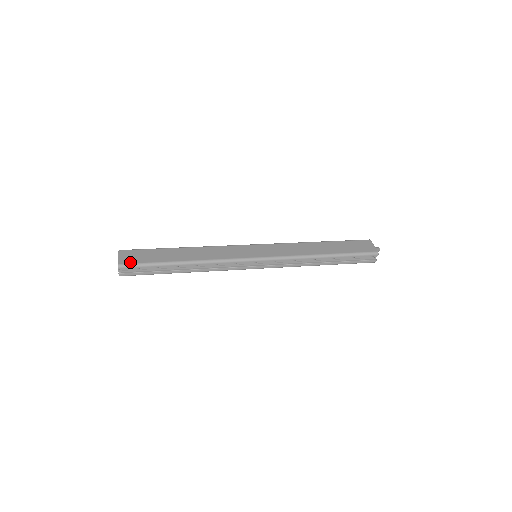
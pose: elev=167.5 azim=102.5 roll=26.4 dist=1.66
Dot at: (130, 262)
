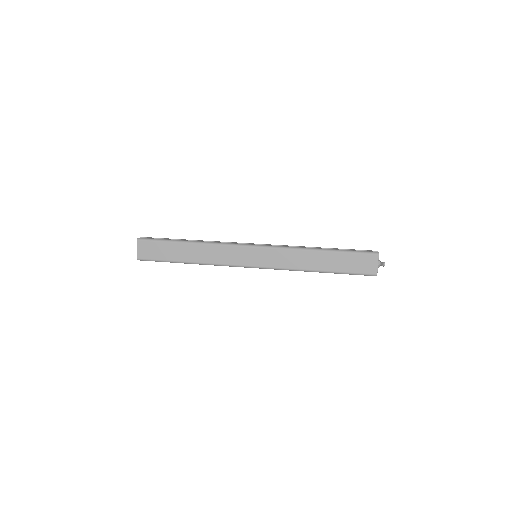
Dot at: (146, 258)
